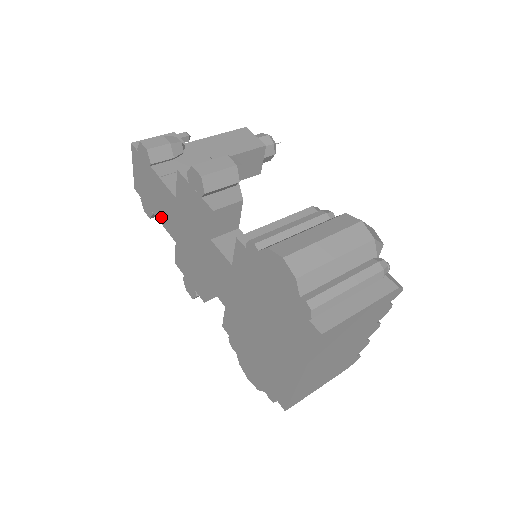
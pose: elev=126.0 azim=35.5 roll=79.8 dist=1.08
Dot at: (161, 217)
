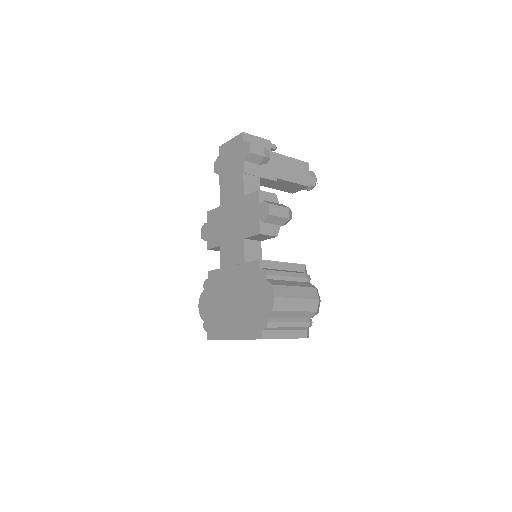
Dot at: (223, 185)
